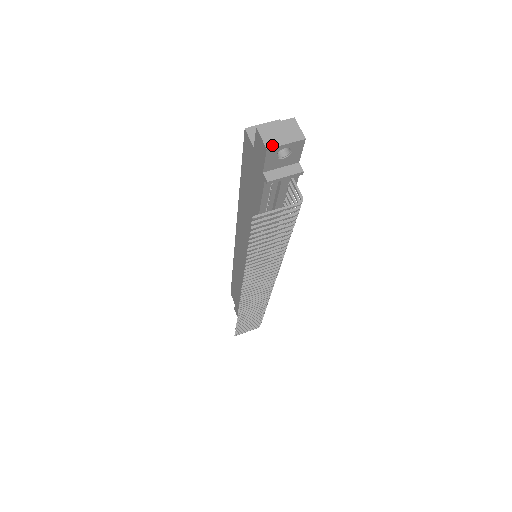
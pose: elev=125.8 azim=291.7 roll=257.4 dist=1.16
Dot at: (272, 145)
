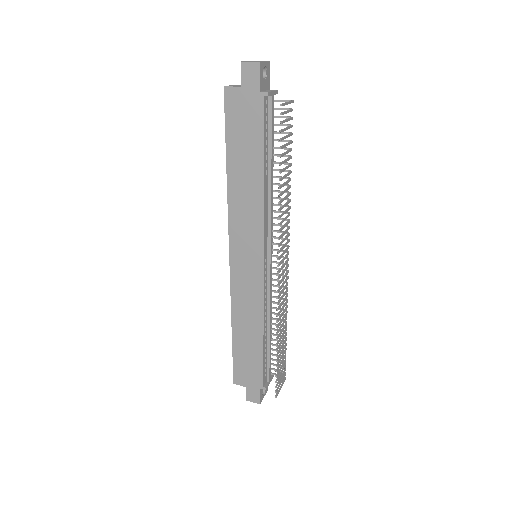
Dot at: (259, 61)
